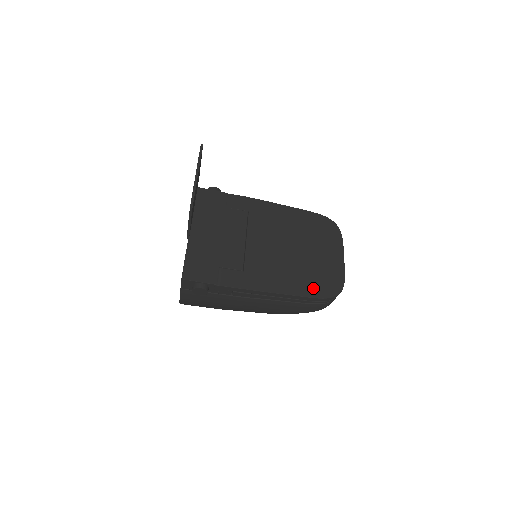
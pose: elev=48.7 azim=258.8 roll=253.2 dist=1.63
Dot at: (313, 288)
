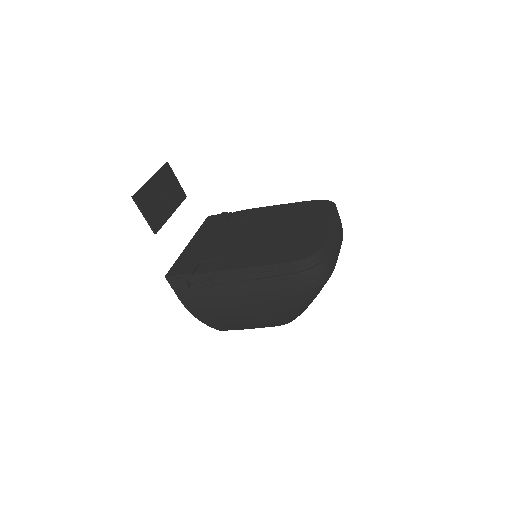
Dot at: (285, 256)
